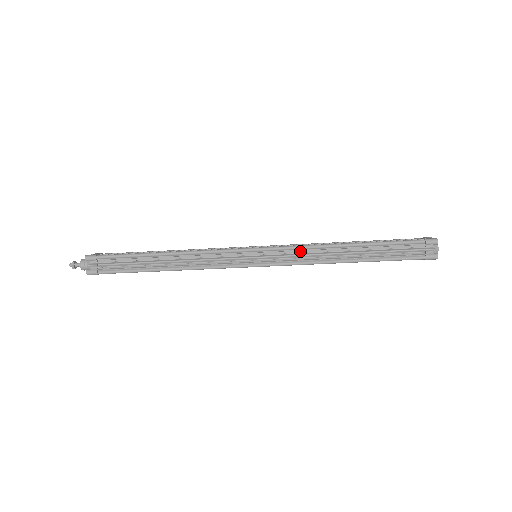
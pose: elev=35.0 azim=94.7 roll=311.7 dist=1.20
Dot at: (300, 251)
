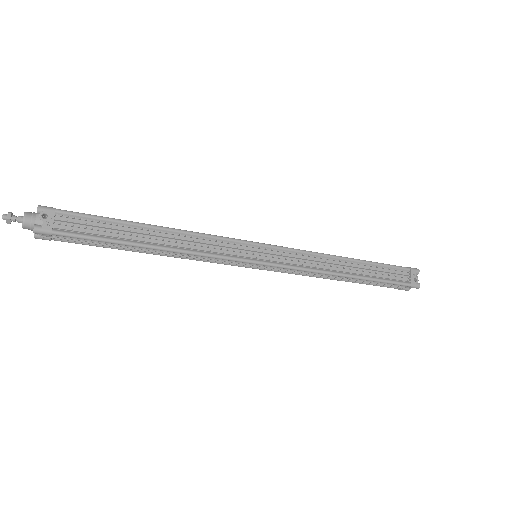
Dot at: (302, 269)
